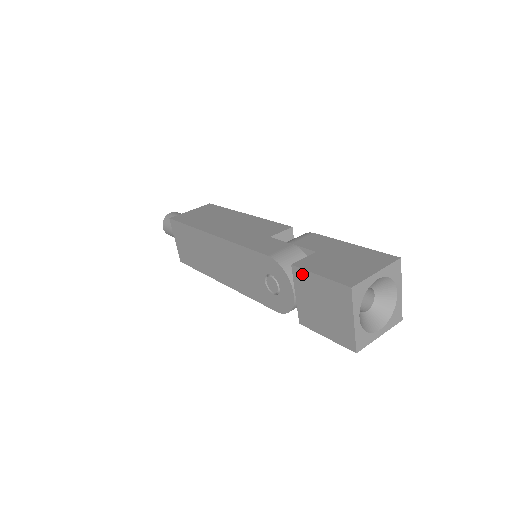
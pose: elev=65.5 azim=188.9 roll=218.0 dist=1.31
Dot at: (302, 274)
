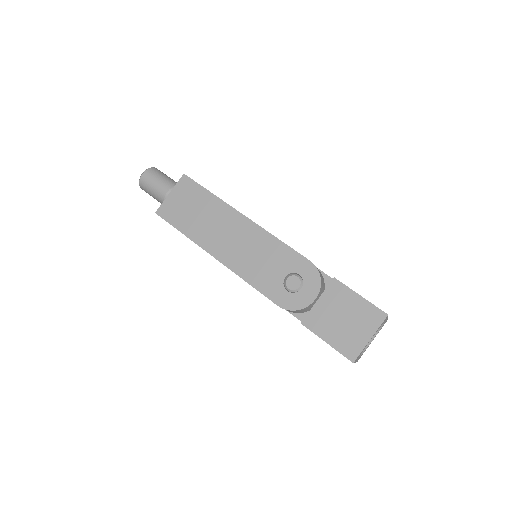
Dot at: (341, 288)
